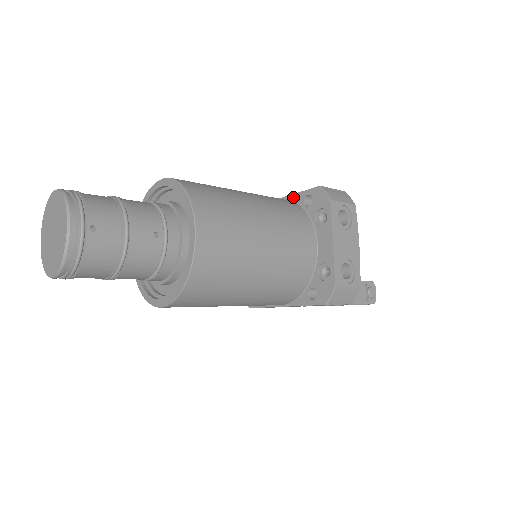
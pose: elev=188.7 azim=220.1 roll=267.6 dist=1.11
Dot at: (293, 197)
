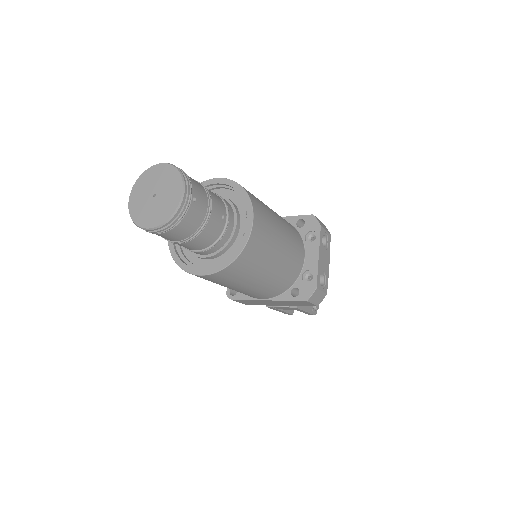
Dot at: (287, 218)
